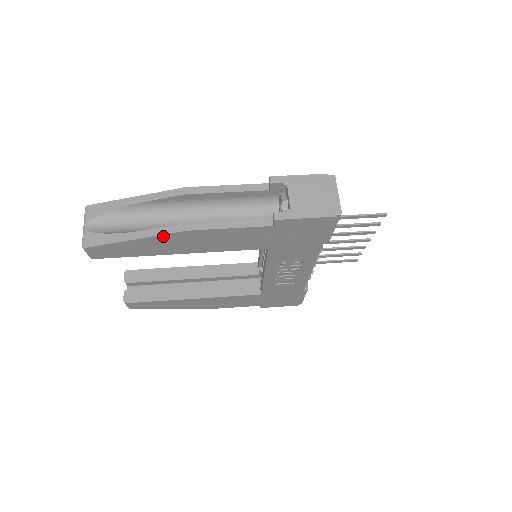
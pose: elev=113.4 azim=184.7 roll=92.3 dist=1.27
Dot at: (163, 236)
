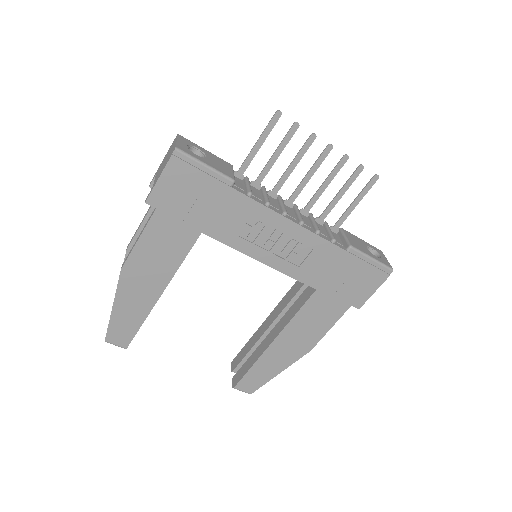
Dot at: (120, 288)
